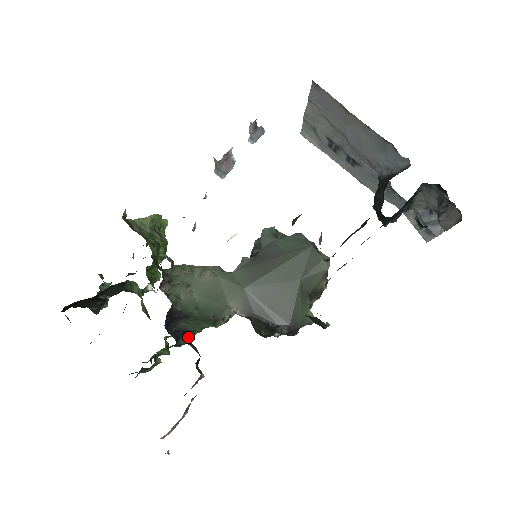
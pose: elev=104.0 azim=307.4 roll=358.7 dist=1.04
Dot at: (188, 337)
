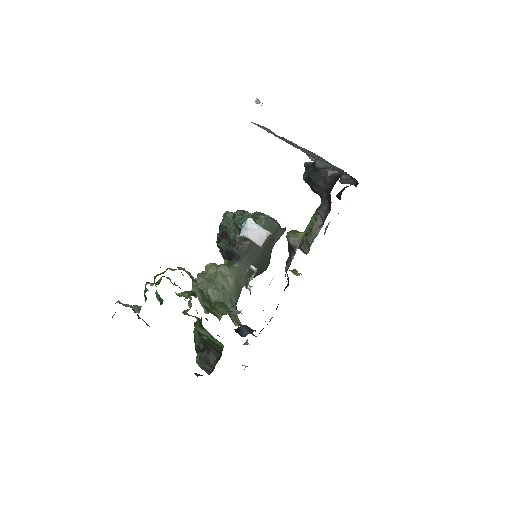
Dot at: occluded
